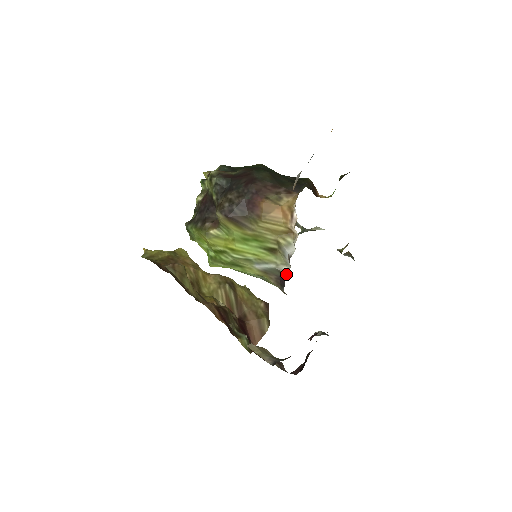
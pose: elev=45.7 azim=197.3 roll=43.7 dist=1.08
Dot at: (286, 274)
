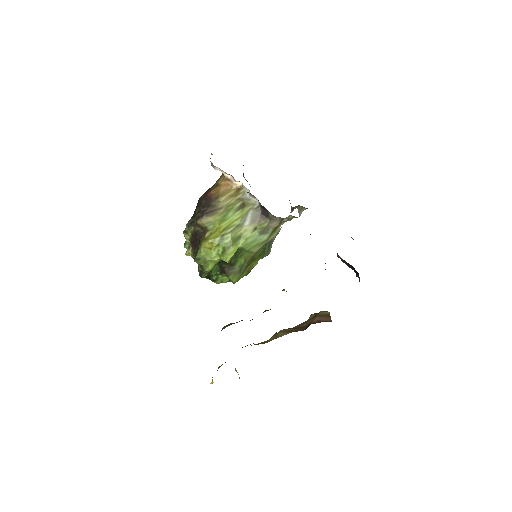
Dot at: (260, 205)
